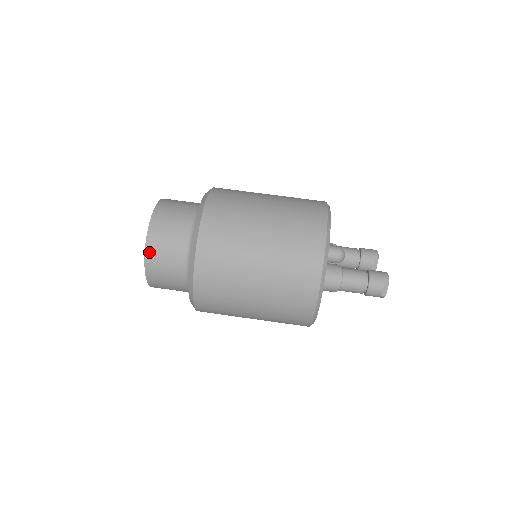
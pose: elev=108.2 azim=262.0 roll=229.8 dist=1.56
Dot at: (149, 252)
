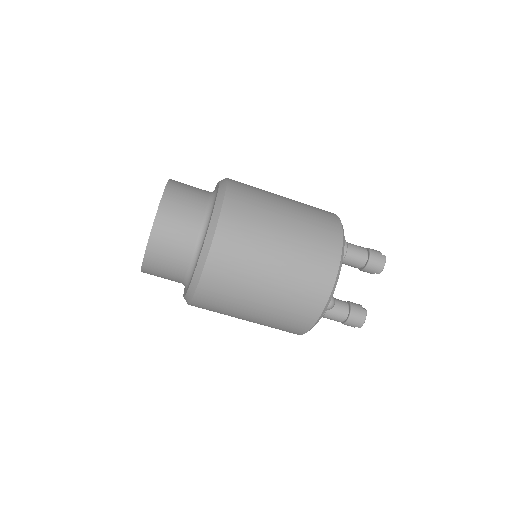
Dot at: occluded
